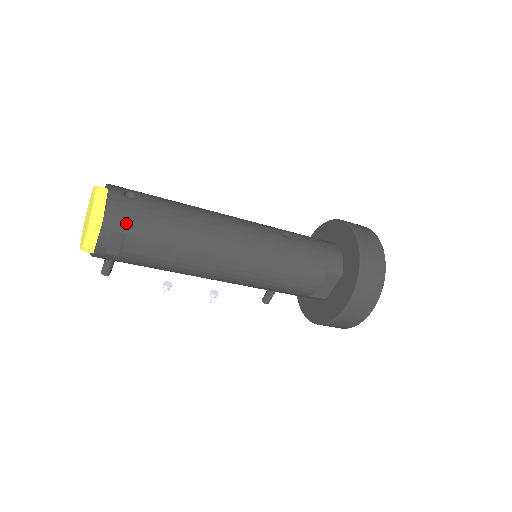
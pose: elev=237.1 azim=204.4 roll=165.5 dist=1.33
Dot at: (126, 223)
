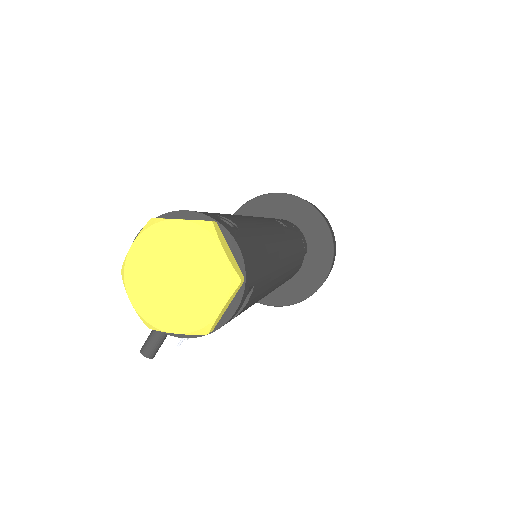
Dot at: (254, 268)
